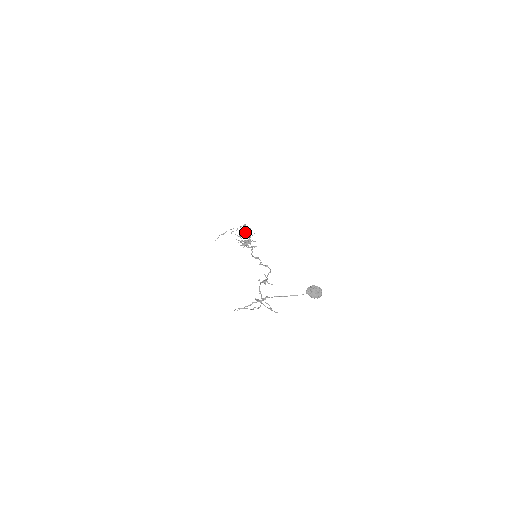
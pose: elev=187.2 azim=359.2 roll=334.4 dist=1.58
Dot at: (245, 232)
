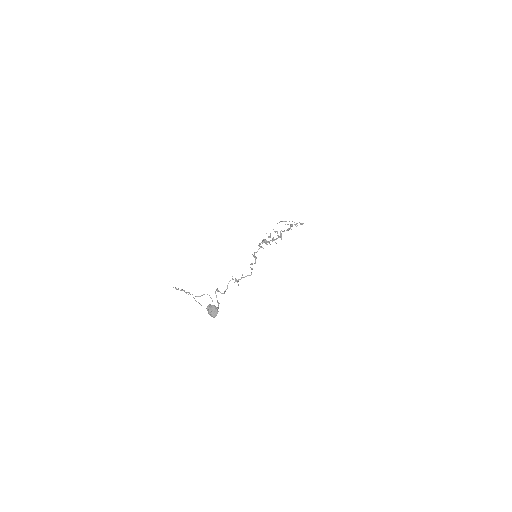
Dot at: occluded
